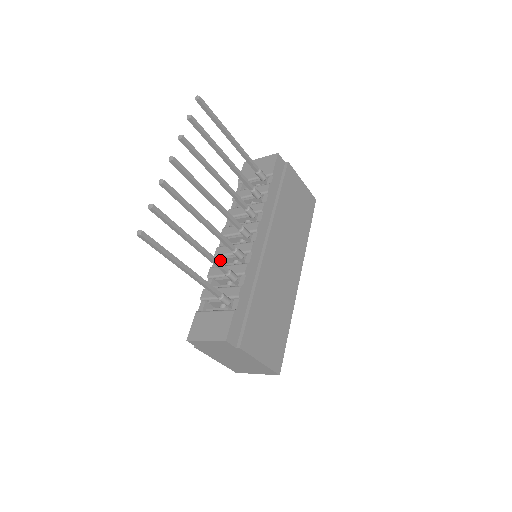
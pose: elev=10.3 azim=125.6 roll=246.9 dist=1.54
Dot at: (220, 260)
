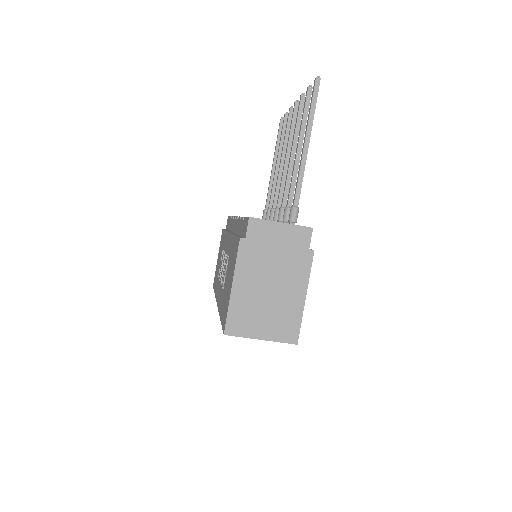
Dot at: occluded
